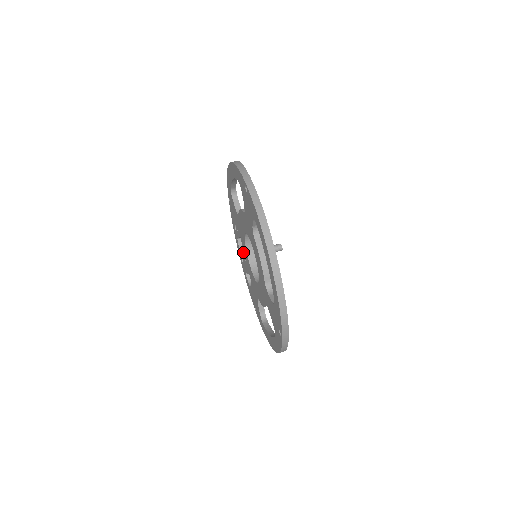
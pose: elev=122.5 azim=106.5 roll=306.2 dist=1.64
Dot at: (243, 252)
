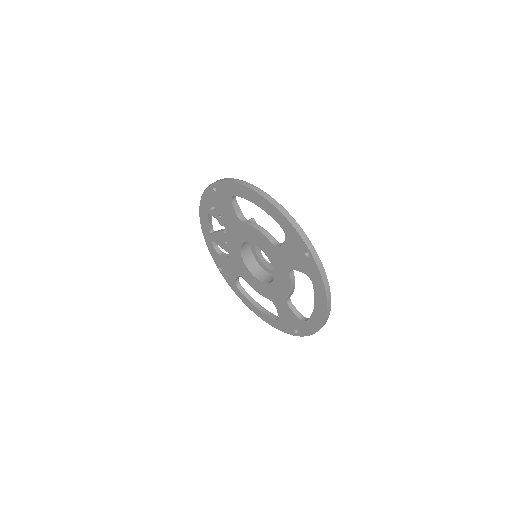
Dot at: (225, 236)
